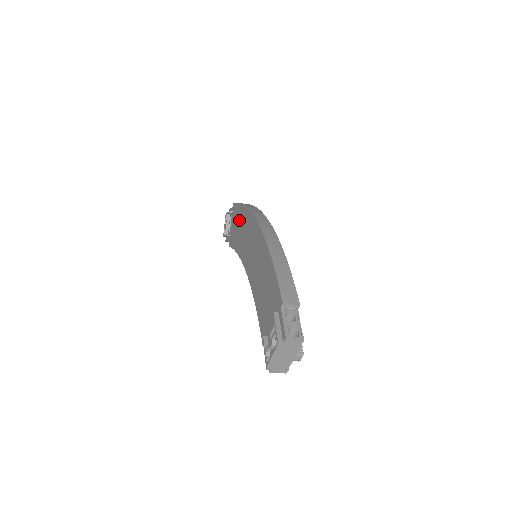
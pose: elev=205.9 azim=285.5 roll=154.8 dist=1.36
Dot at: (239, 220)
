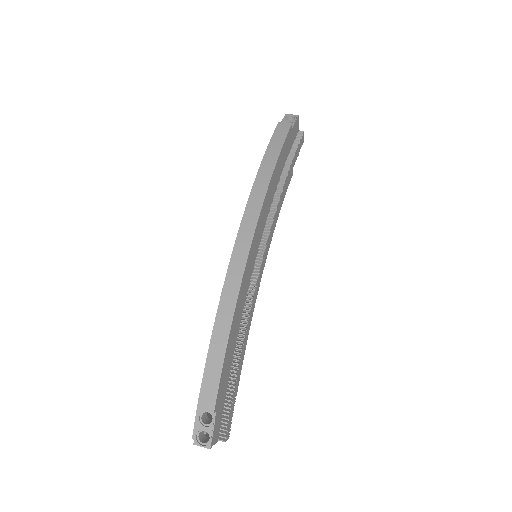
Dot at: occluded
